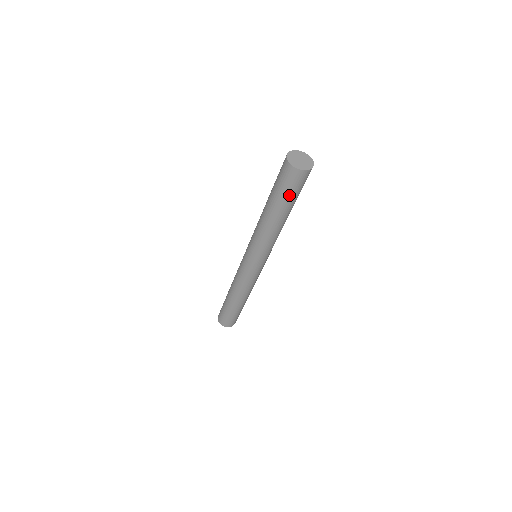
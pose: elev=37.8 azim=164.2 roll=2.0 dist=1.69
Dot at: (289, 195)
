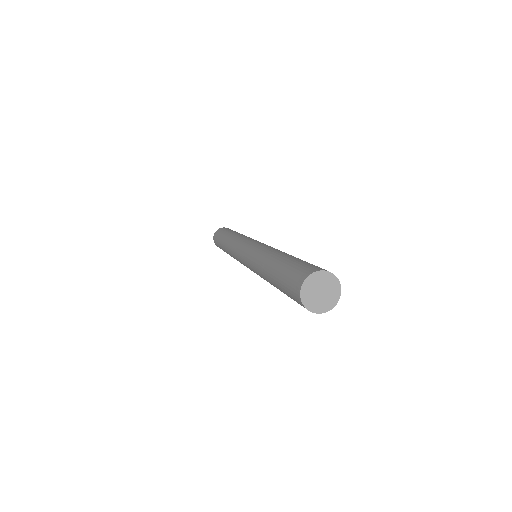
Dot at: occluded
